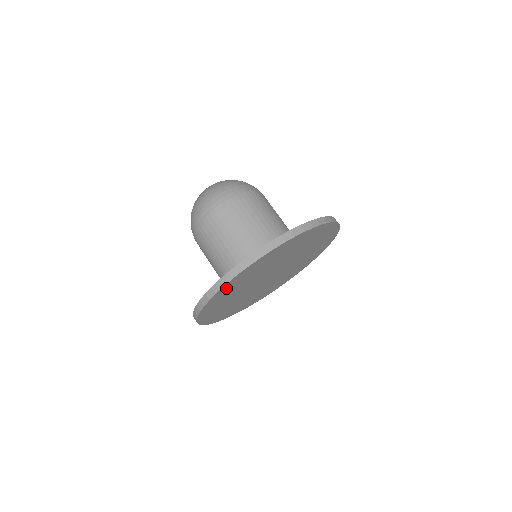
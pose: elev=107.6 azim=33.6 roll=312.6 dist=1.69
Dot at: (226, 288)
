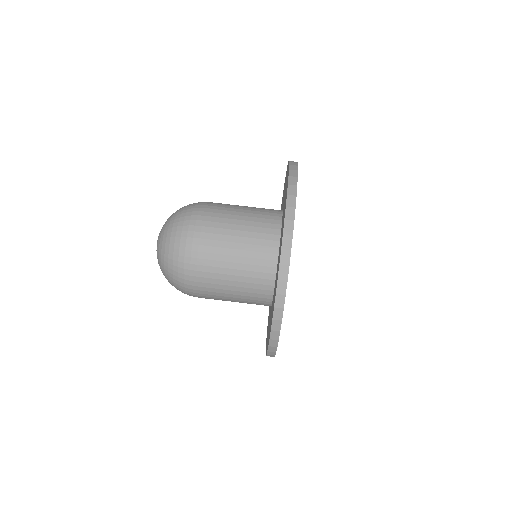
Dot at: occluded
